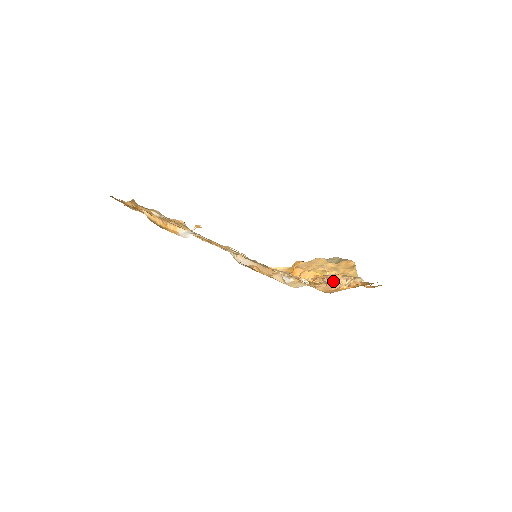
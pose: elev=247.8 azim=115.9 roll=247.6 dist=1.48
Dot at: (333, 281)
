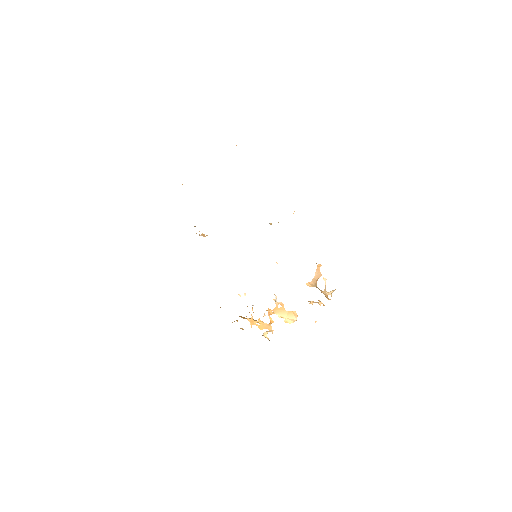
Dot at: occluded
